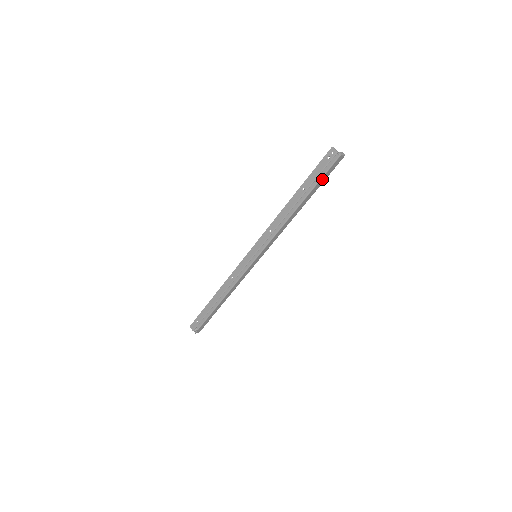
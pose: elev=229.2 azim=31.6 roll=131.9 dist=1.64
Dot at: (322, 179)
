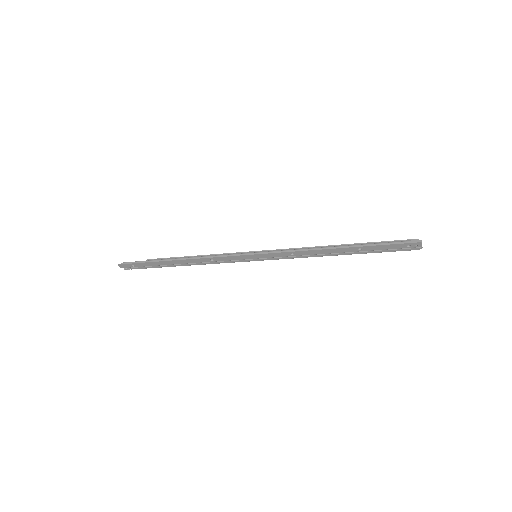
Dot at: (385, 250)
